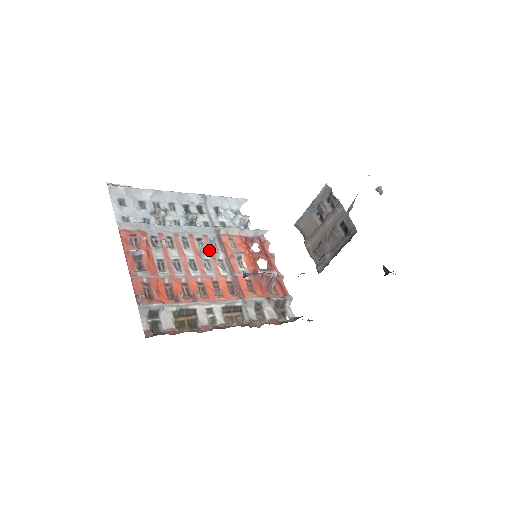
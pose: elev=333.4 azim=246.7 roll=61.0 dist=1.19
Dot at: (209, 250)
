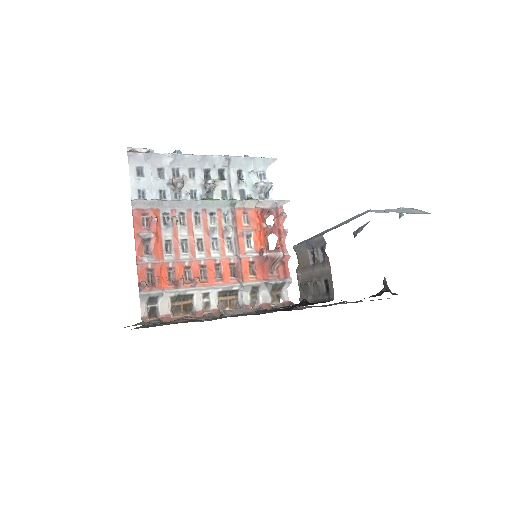
Dot at: (220, 227)
